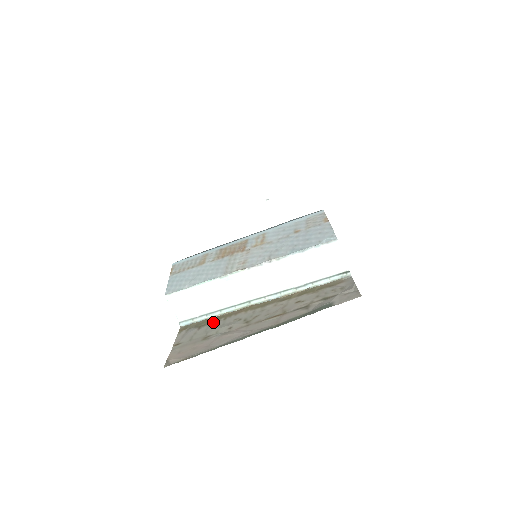
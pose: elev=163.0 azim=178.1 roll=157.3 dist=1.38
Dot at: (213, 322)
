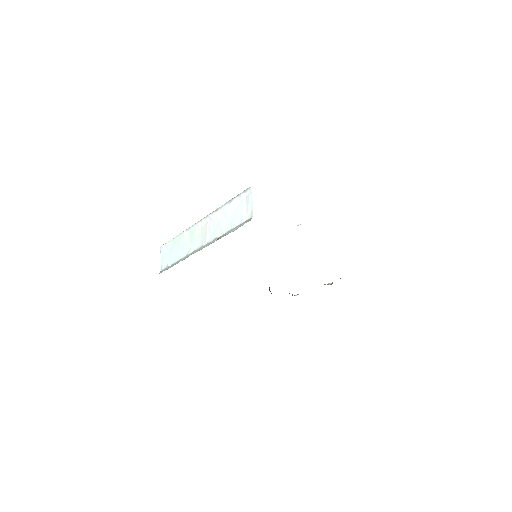
Dot at: occluded
